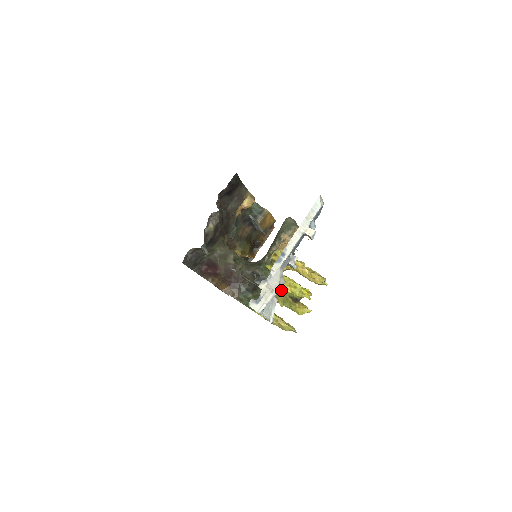
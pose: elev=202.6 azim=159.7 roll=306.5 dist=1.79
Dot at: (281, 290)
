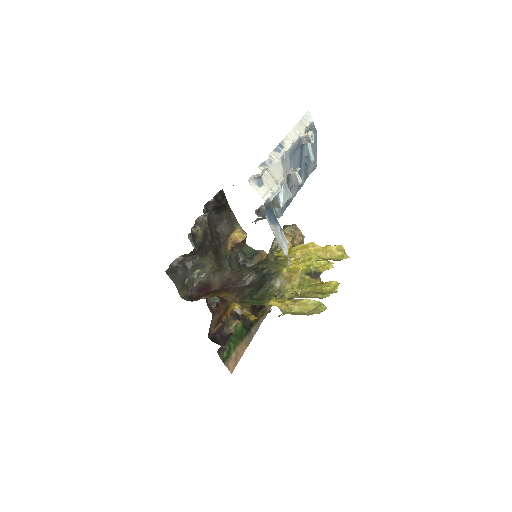
Dot at: (293, 271)
